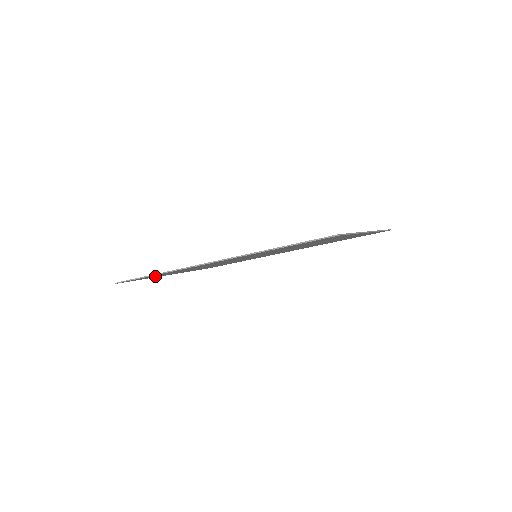
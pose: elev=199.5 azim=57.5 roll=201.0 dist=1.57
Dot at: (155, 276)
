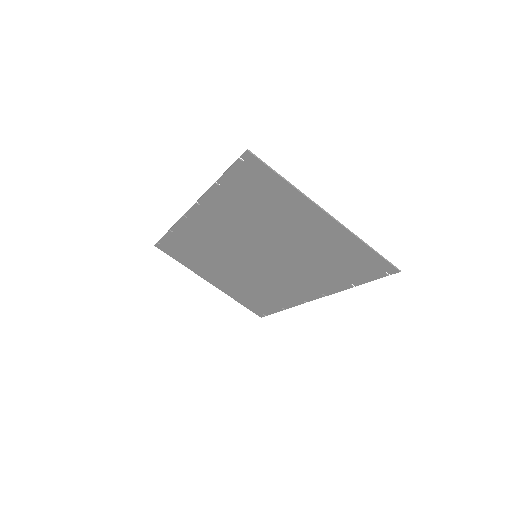
Dot at: (185, 257)
